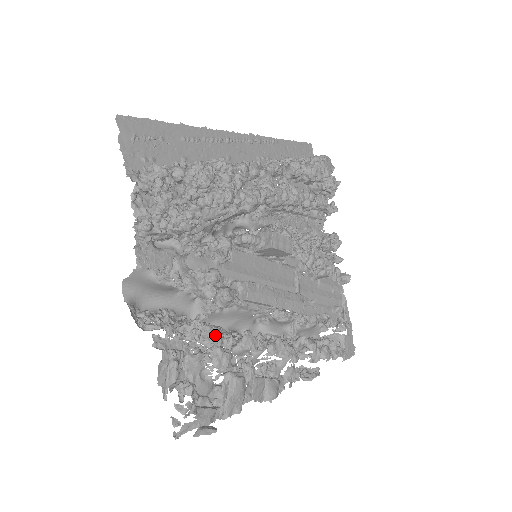
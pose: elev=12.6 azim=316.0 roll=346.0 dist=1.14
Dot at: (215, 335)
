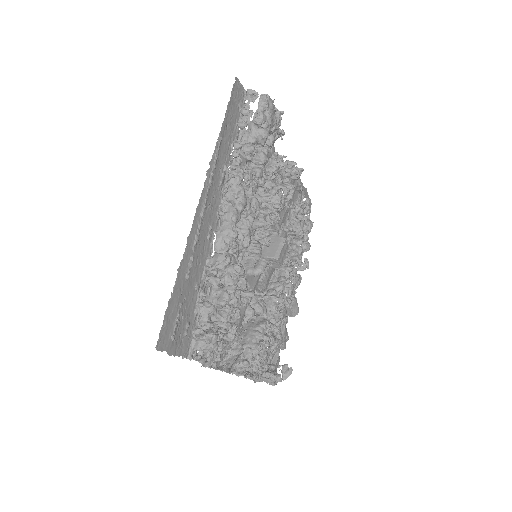
Dot at: (273, 343)
